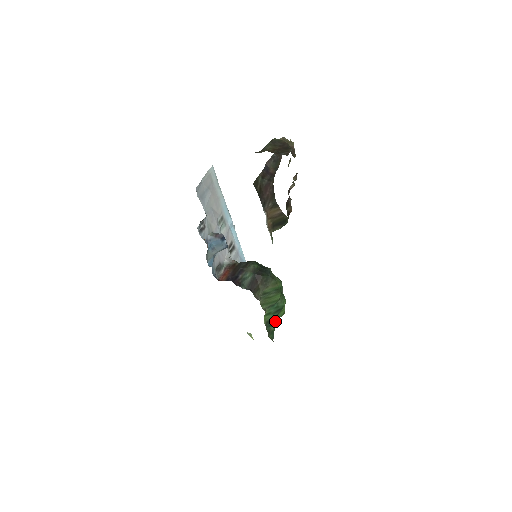
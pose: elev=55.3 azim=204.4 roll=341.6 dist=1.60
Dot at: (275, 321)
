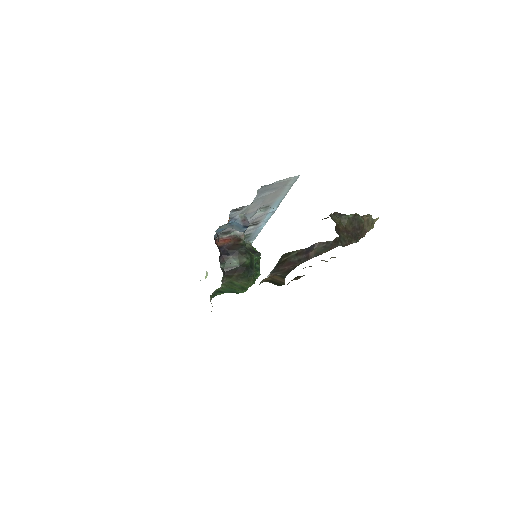
Dot at: occluded
